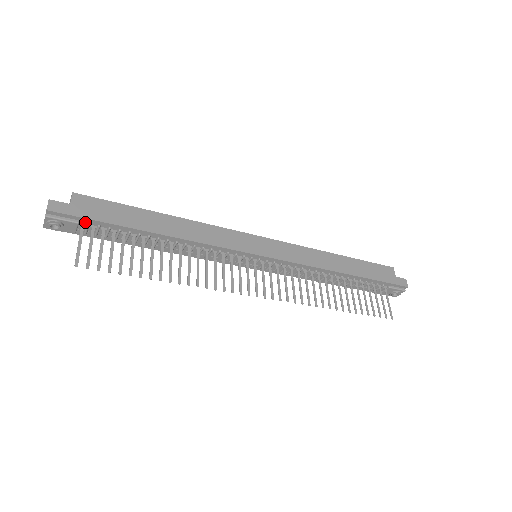
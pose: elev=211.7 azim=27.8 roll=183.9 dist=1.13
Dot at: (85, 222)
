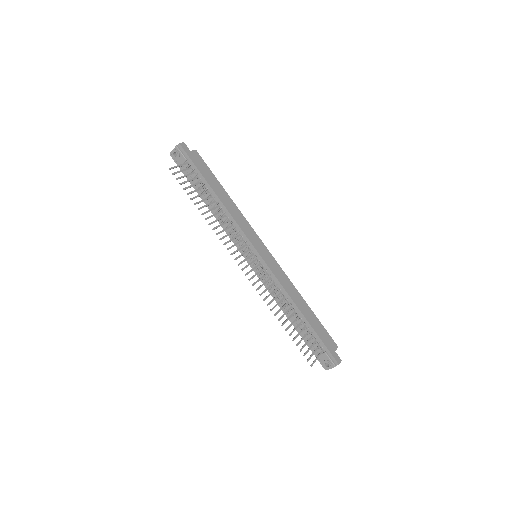
Dot at: (189, 163)
